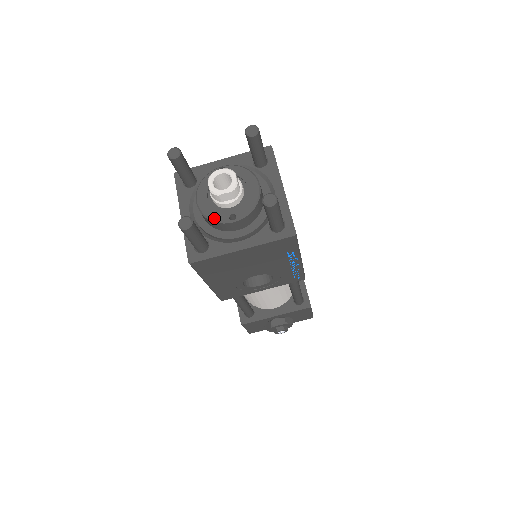
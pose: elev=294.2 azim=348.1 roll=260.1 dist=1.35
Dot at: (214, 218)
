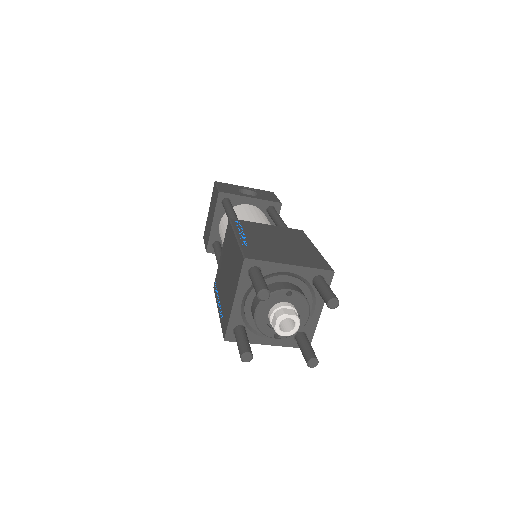
Dot at: (263, 331)
